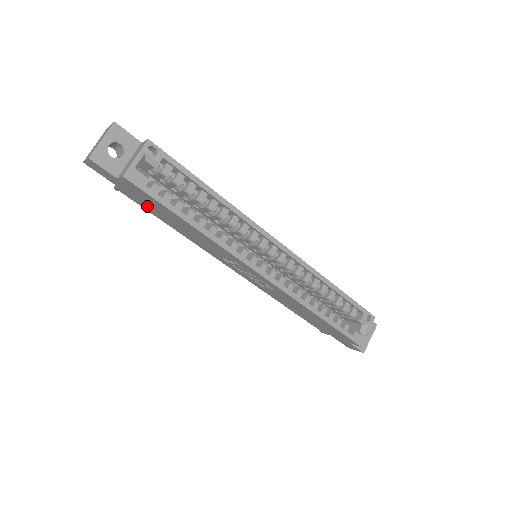
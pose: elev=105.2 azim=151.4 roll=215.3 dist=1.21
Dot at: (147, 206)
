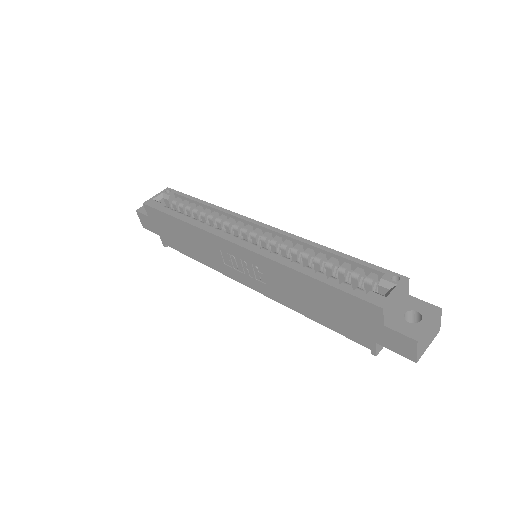
Dot at: (173, 240)
